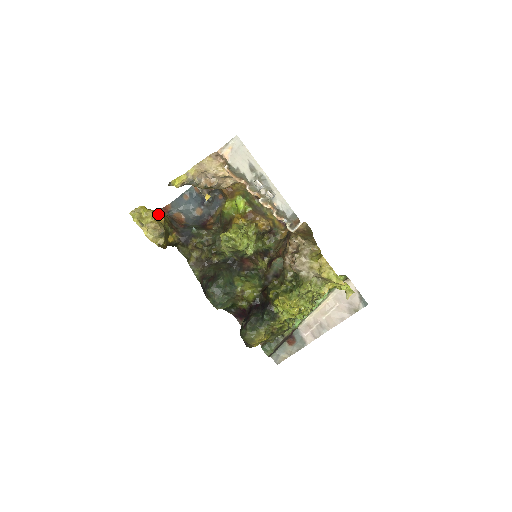
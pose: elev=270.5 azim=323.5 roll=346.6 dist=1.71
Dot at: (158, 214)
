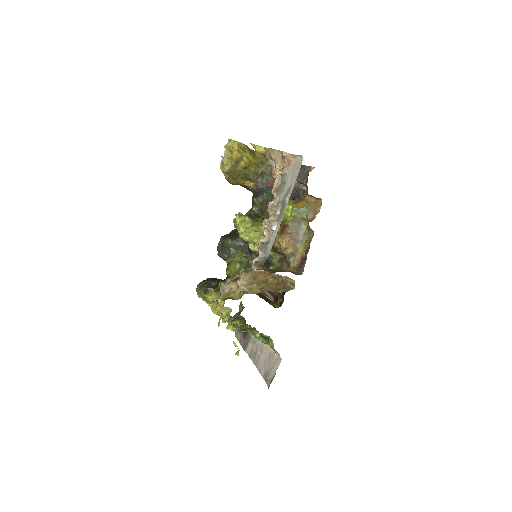
Dot at: (244, 158)
